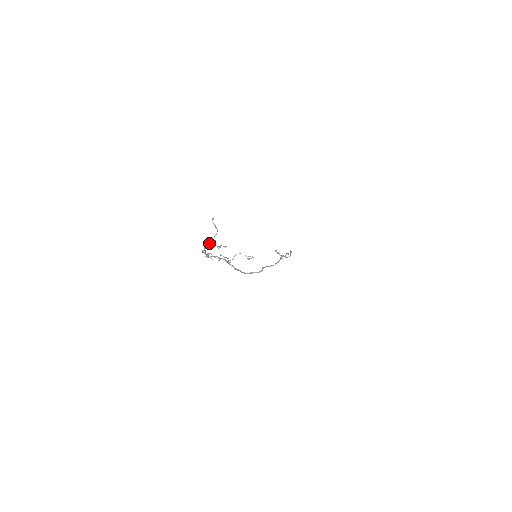
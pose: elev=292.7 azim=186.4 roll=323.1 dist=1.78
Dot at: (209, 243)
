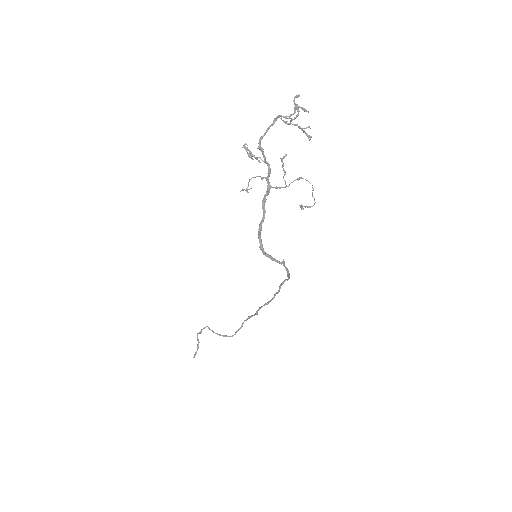
Dot at: (294, 110)
